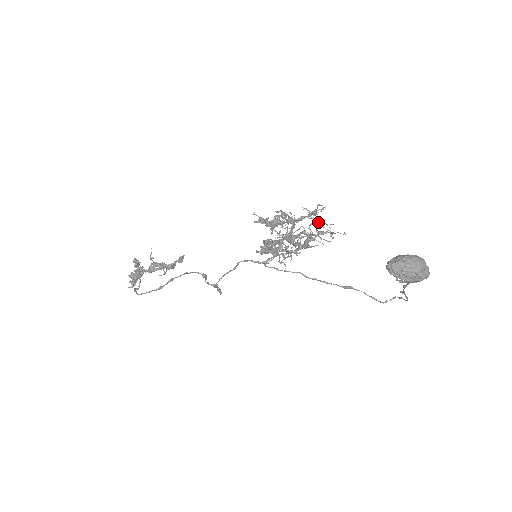
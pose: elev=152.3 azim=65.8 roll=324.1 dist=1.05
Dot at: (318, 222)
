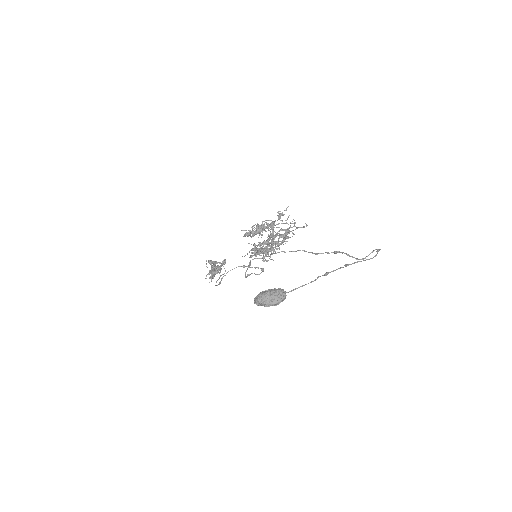
Dot at: occluded
